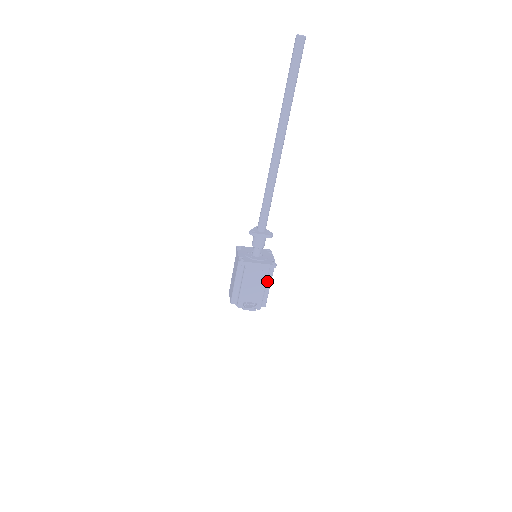
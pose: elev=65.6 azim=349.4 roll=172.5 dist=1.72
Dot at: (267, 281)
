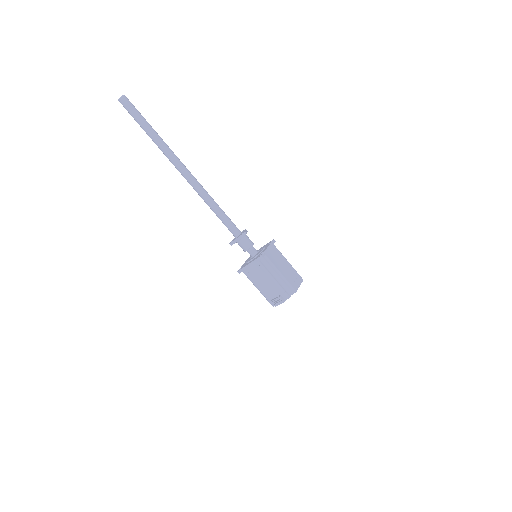
Dot at: (273, 272)
